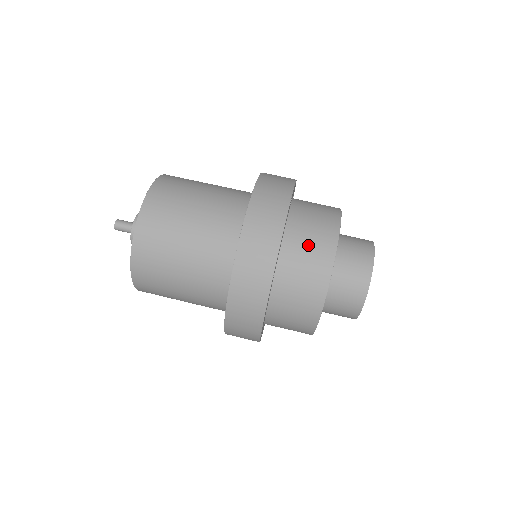
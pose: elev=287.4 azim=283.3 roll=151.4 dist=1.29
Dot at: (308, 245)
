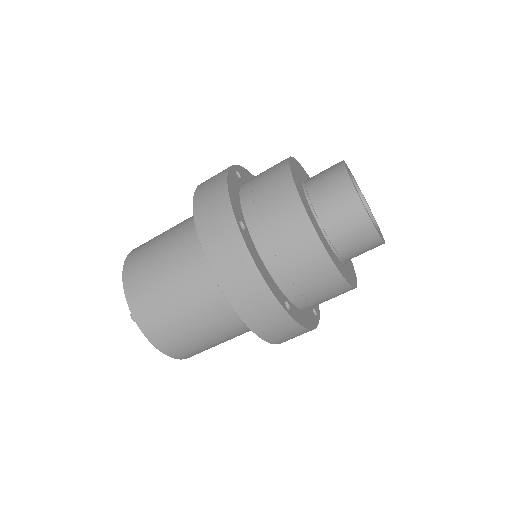
Dot at: (291, 255)
